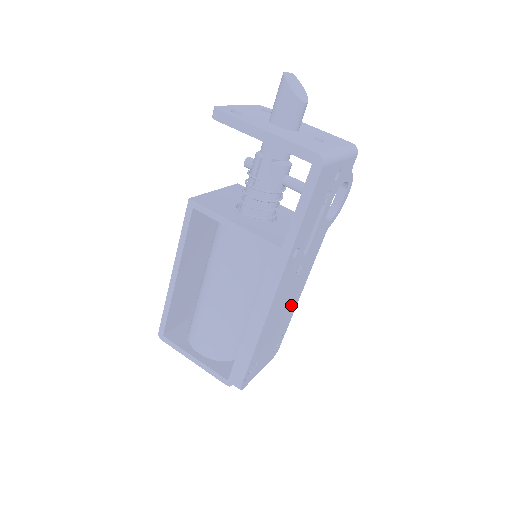
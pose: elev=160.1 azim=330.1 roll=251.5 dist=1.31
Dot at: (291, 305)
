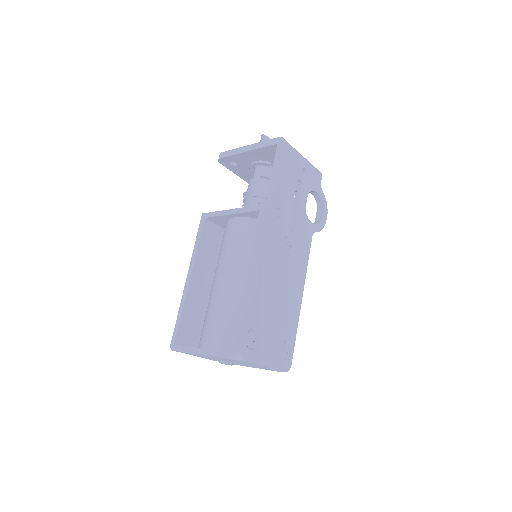
Dot at: (292, 297)
